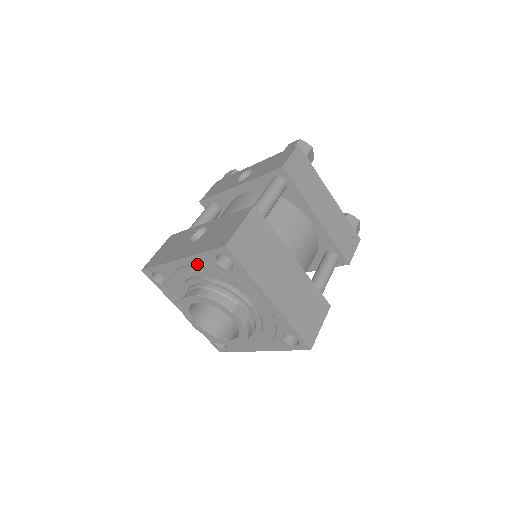
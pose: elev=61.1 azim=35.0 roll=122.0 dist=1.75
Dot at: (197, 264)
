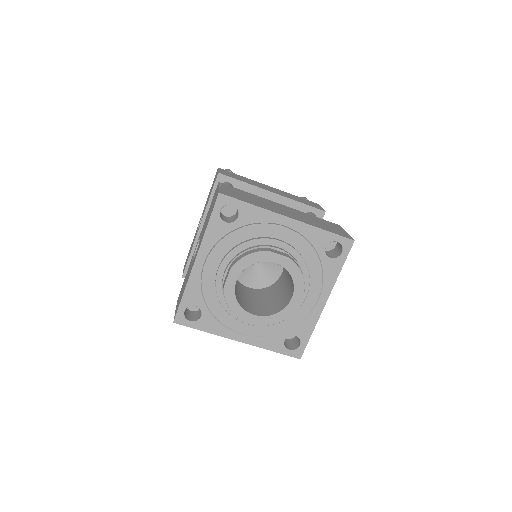
Dot at: (211, 246)
